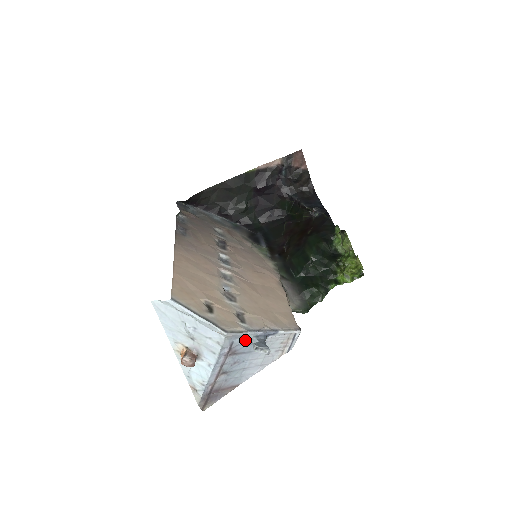
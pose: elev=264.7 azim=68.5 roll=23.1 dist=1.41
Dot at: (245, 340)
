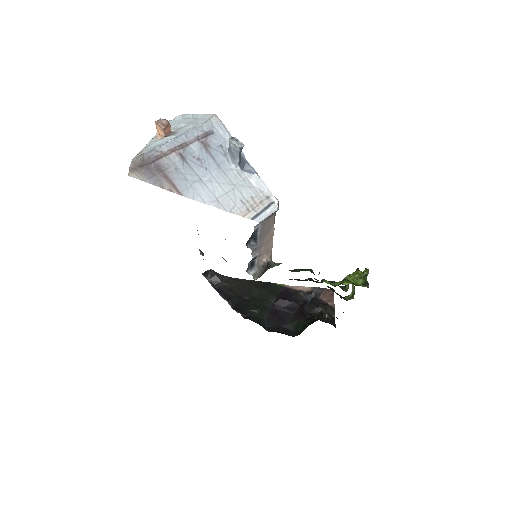
Dot at: (224, 145)
